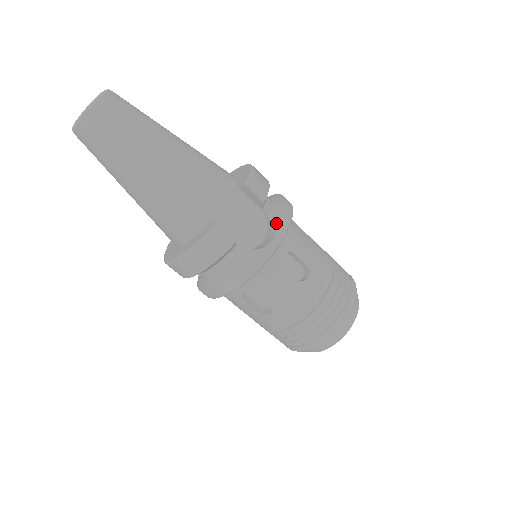
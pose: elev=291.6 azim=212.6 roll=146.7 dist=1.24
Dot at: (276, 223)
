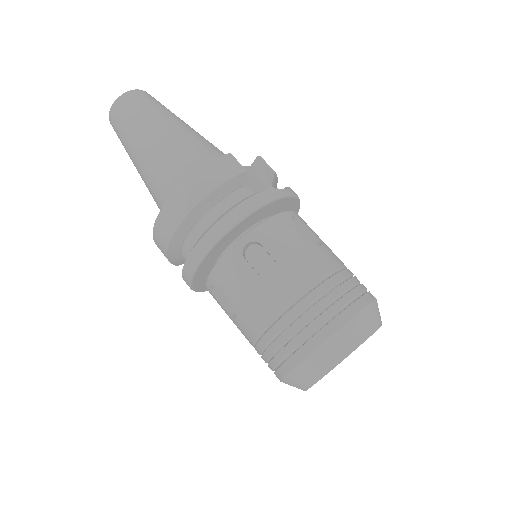
Dot at: (286, 187)
